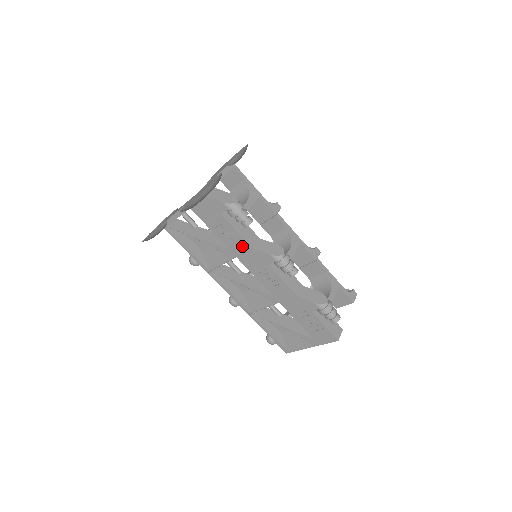
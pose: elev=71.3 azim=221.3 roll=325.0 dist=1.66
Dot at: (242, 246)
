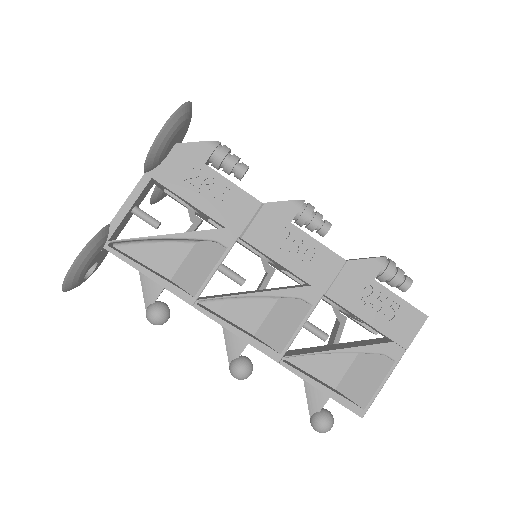
Dot at: (245, 208)
